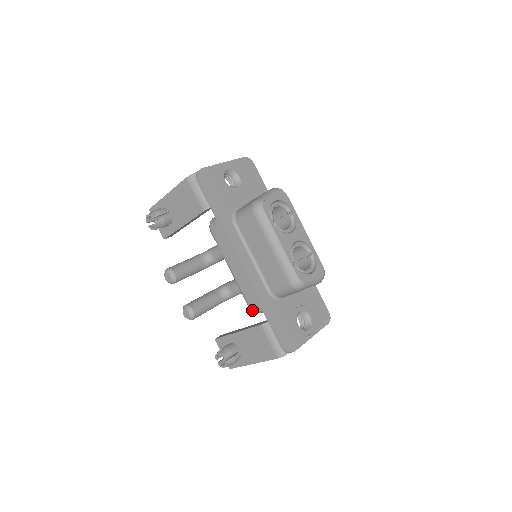
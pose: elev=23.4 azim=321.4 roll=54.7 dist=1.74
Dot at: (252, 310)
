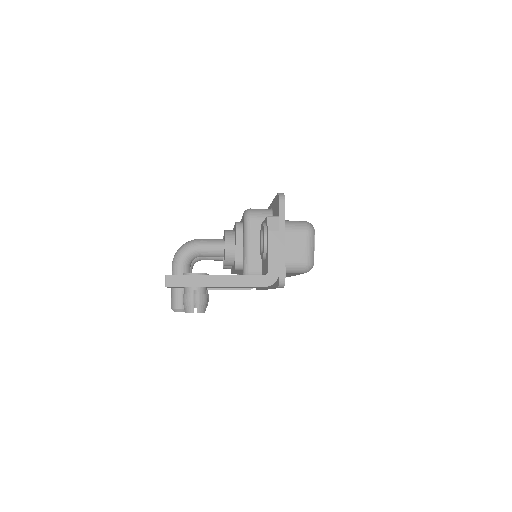
Dot at: occluded
